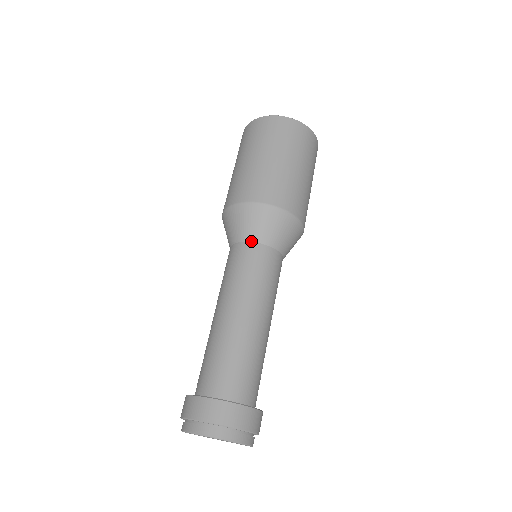
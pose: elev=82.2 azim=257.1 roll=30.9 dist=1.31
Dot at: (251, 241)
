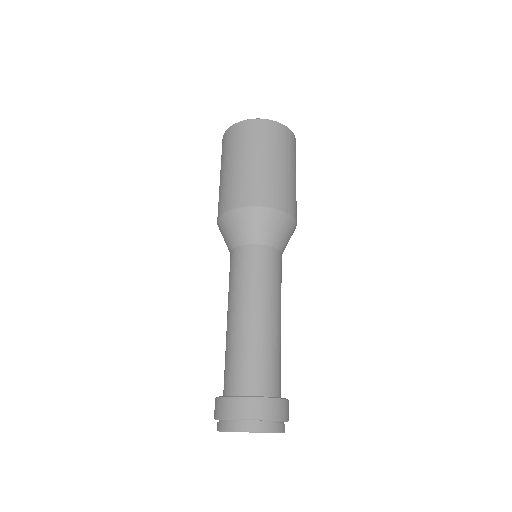
Dot at: (270, 245)
